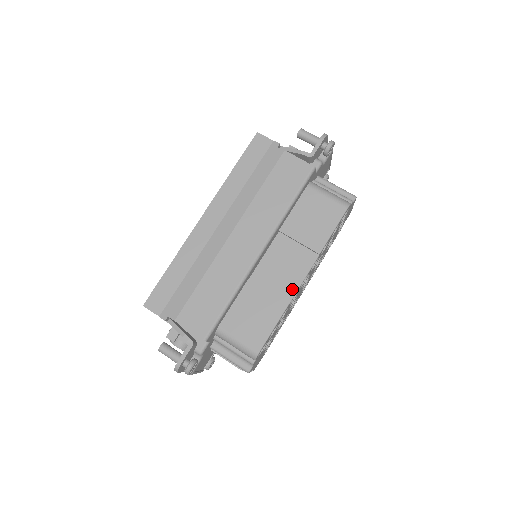
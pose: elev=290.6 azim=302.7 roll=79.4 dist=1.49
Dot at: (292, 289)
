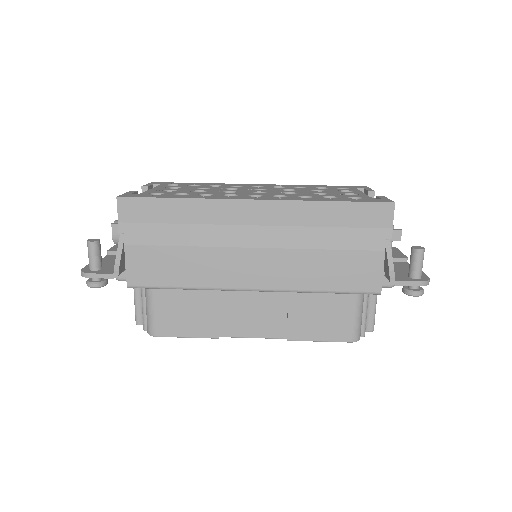
Dot at: (236, 332)
